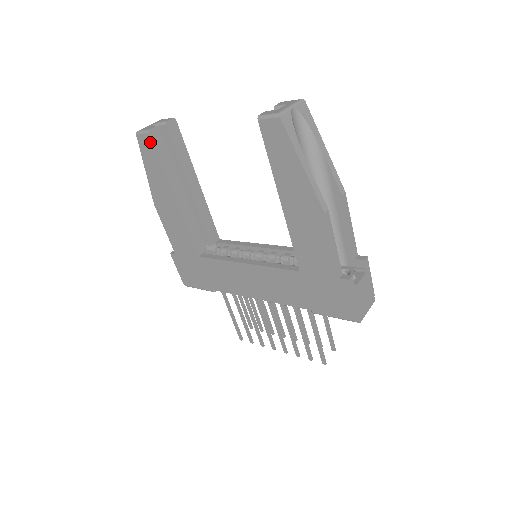
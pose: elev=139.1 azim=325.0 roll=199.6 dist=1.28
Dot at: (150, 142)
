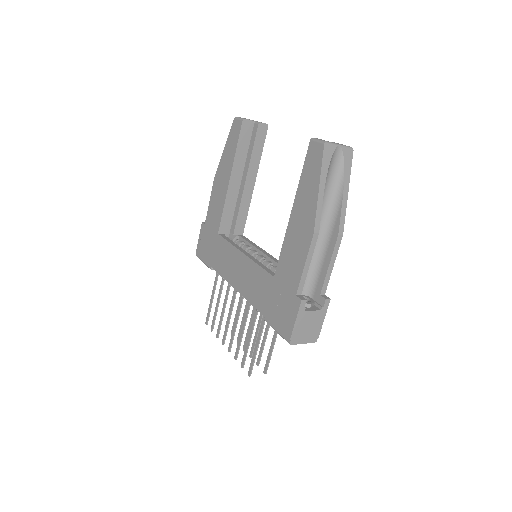
Dot at: (239, 128)
